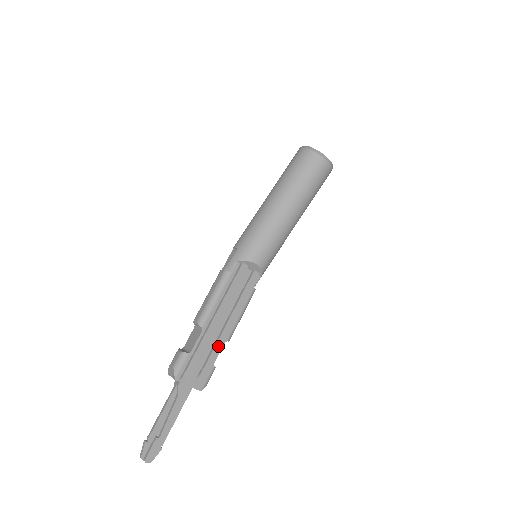
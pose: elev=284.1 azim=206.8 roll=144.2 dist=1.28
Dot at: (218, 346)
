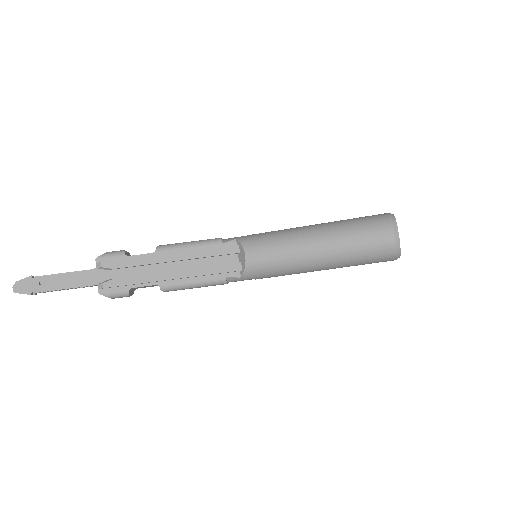
Dot at: (148, 278)
